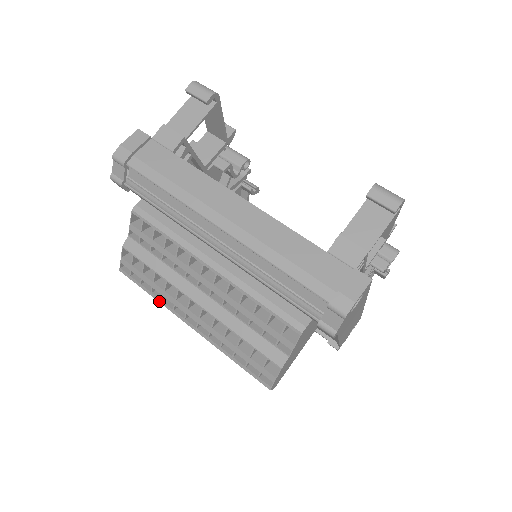
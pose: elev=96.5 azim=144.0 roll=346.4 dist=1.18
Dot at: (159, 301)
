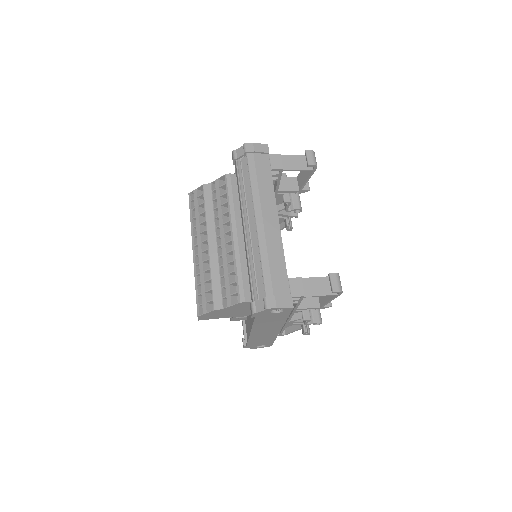
Dot at: (191, 226)
